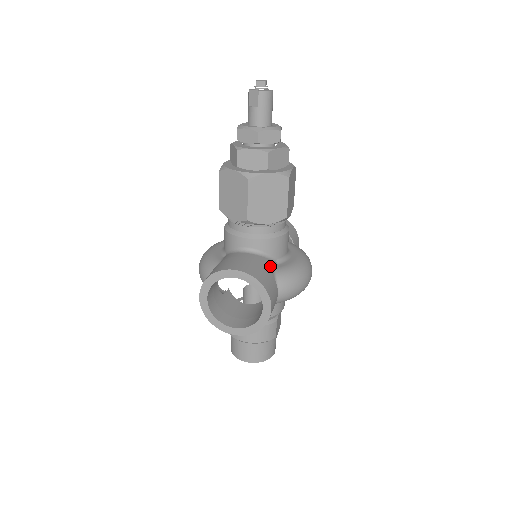
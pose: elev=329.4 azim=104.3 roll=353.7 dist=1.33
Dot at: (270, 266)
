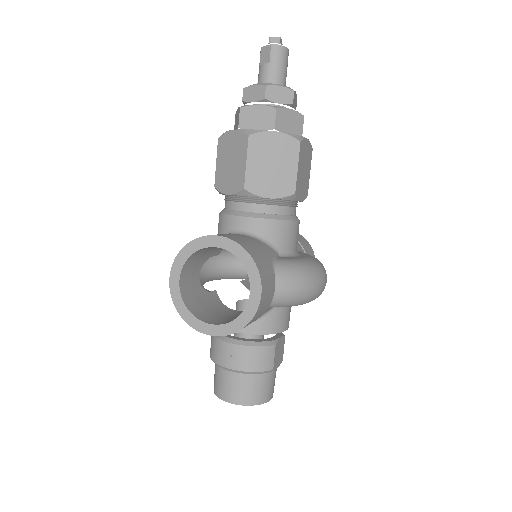
Dot at: (268, 252)
